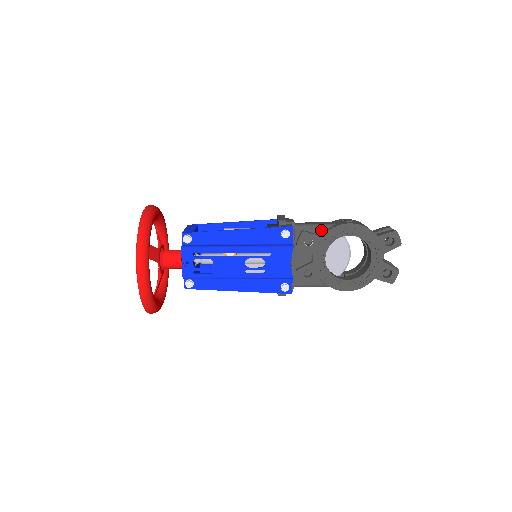
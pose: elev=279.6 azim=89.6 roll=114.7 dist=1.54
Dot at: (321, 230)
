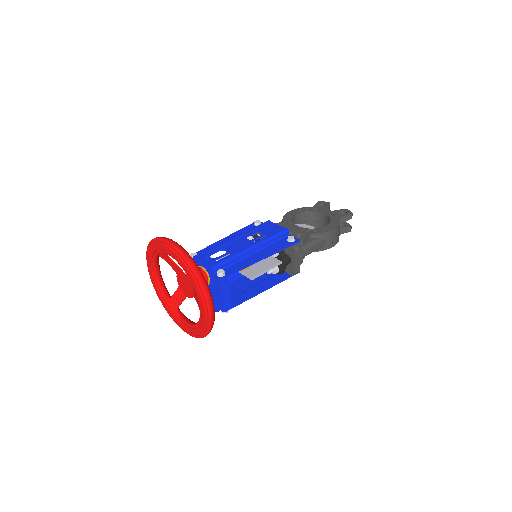
Dot at: occluded
